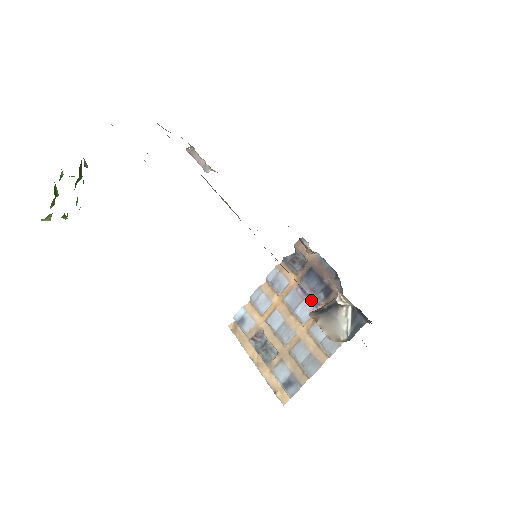
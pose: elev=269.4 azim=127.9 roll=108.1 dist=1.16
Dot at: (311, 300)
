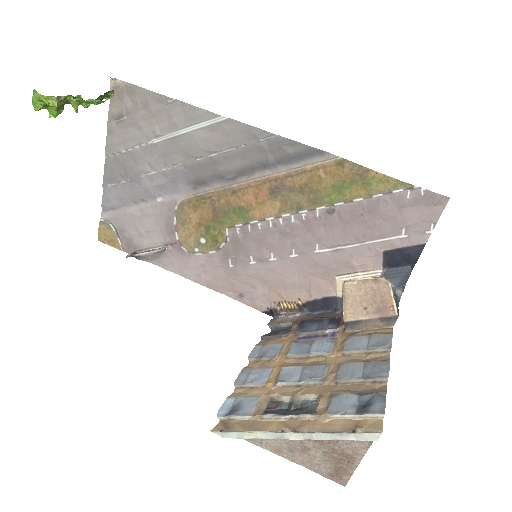
Dot at: (323, 336)
